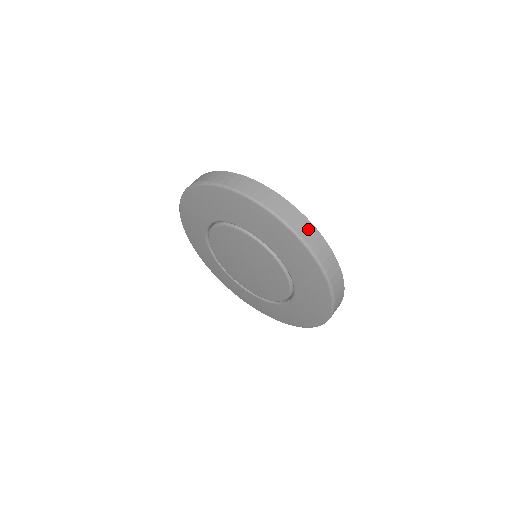
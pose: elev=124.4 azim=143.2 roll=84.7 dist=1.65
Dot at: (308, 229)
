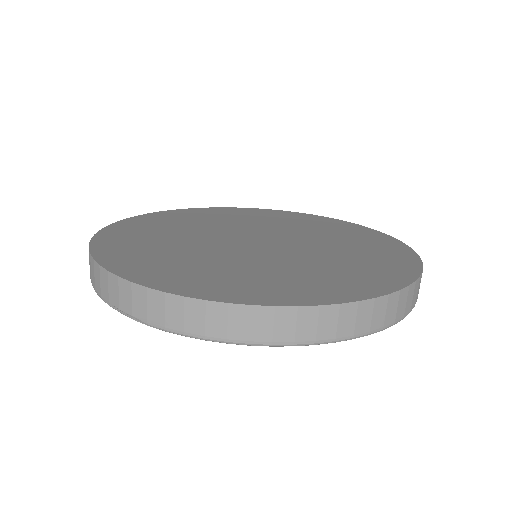
Dot at: (368, 313)
